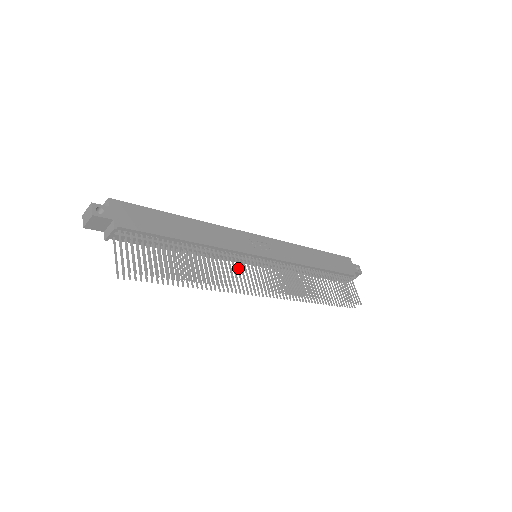
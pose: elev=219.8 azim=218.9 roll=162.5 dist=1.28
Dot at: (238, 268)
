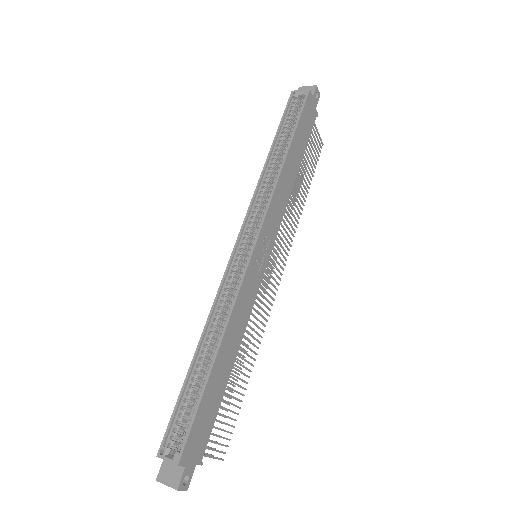
Dot at: (260, 307)
